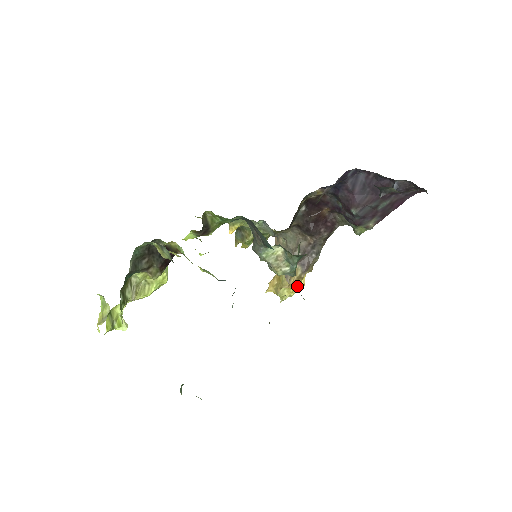
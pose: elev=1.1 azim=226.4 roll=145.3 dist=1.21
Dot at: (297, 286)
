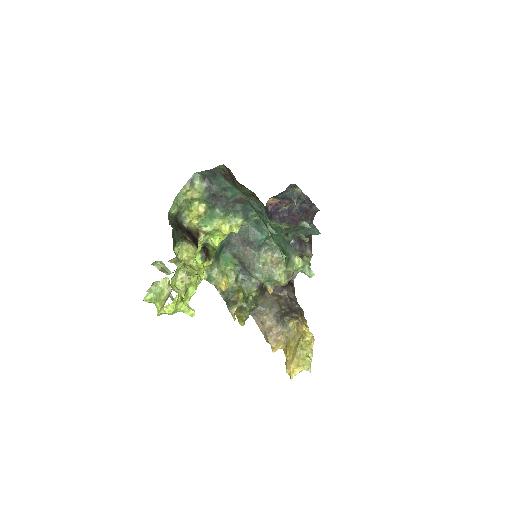
Dot at: (307, 327)
